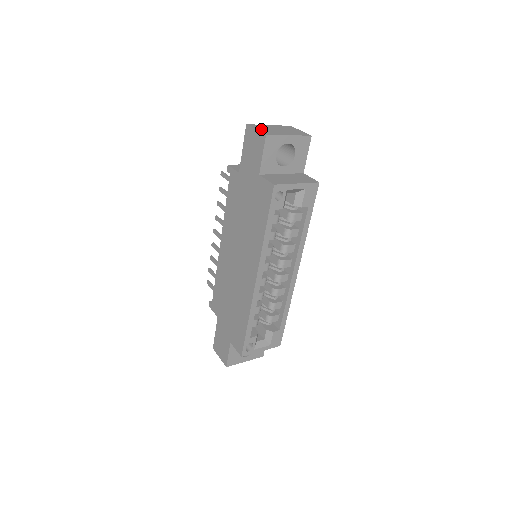
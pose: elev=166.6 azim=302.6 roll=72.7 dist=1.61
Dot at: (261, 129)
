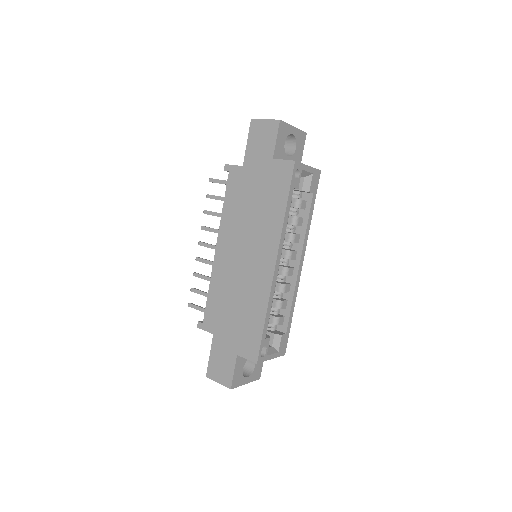
Dot at: occluded
